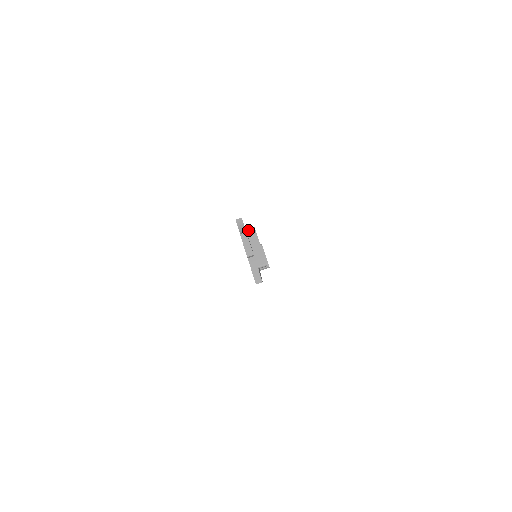
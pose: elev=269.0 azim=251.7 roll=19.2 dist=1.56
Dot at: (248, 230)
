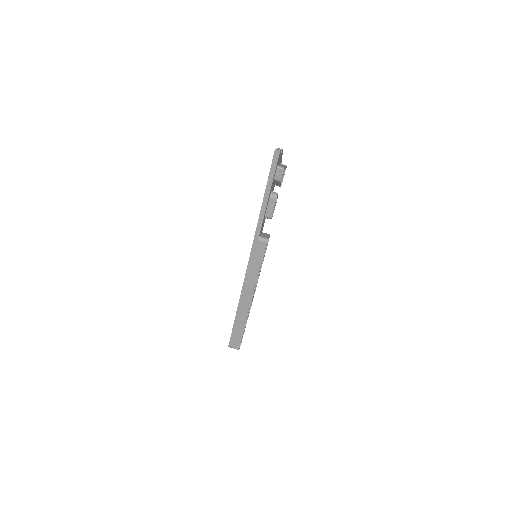
Dot at: (282, 164)
